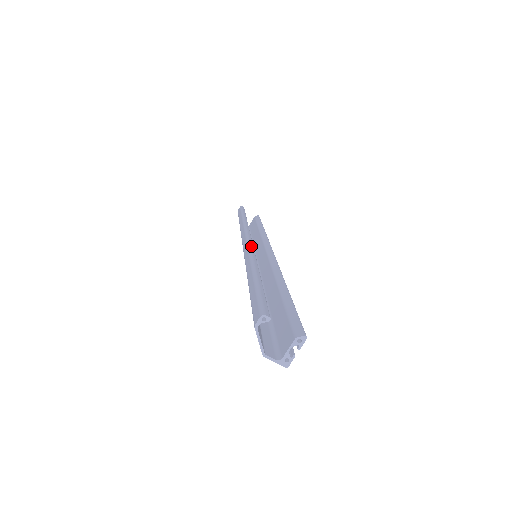
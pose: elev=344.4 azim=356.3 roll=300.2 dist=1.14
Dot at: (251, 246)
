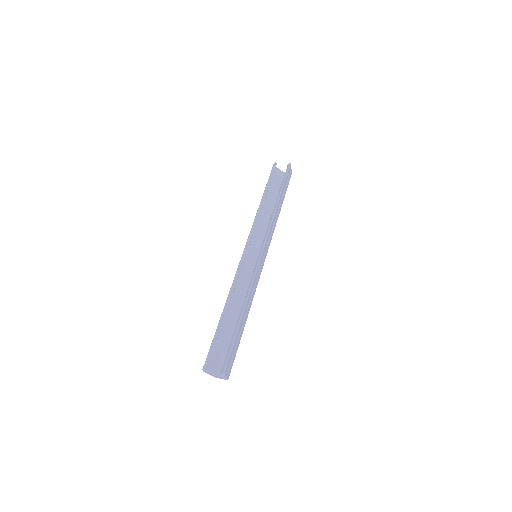
Dot at: (238, 268)
